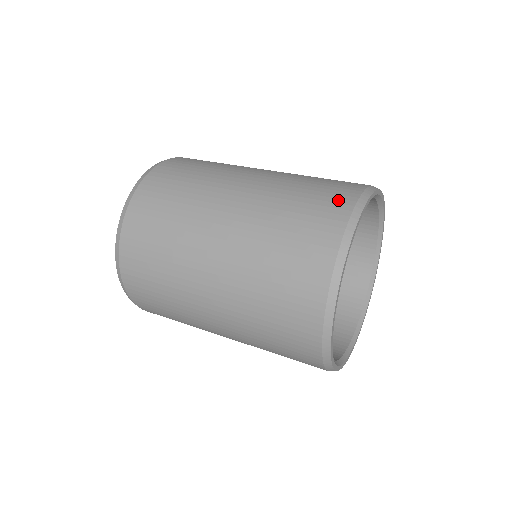
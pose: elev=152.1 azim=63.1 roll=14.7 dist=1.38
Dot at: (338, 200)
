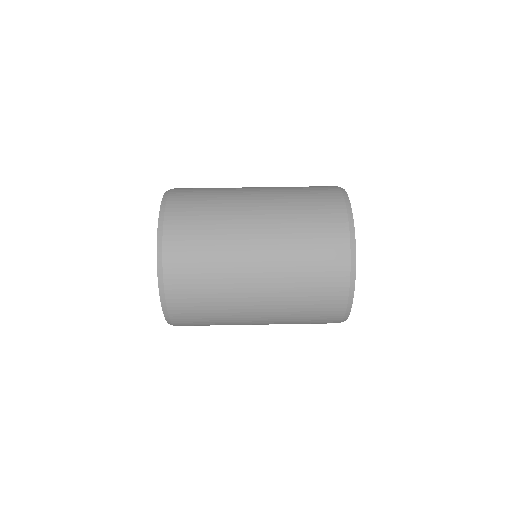
Dot at: (336, 235)
